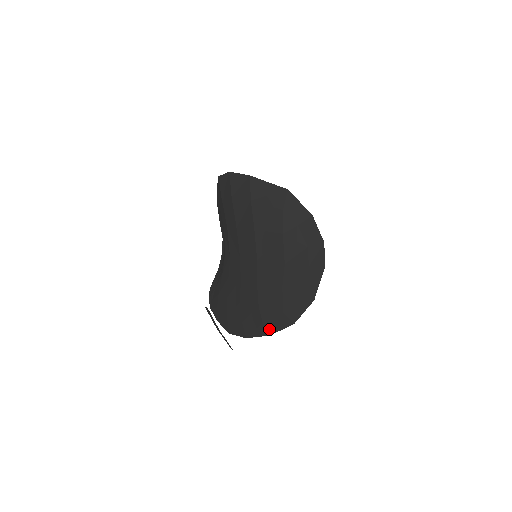
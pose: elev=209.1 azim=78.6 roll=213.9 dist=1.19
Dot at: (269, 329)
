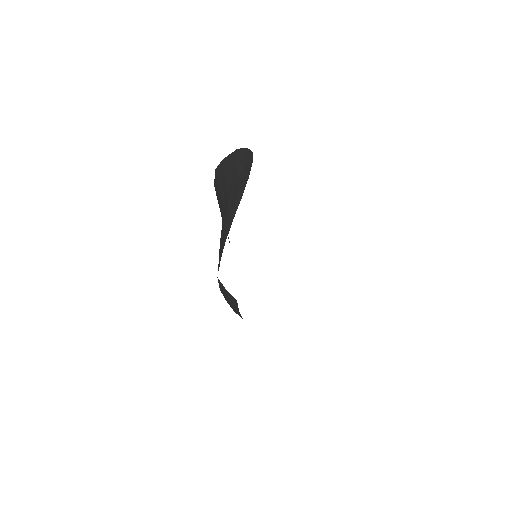
Dot at: (233, 215)
